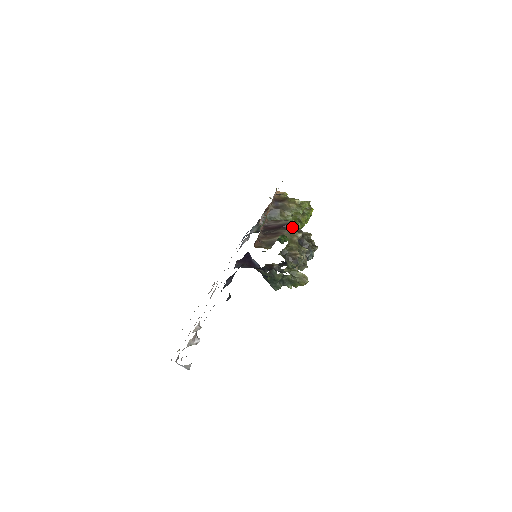
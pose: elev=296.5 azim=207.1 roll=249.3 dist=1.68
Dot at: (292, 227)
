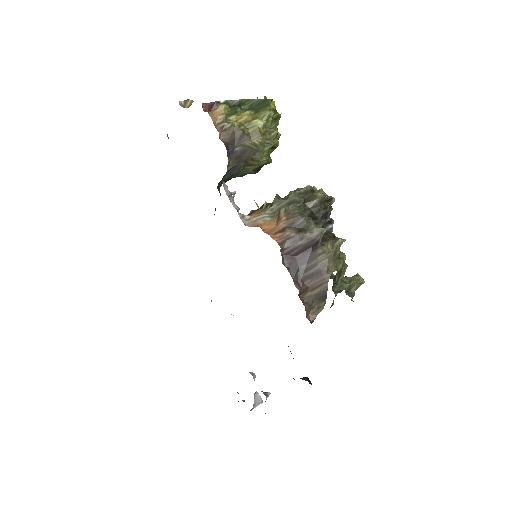
Dot at: occluded
